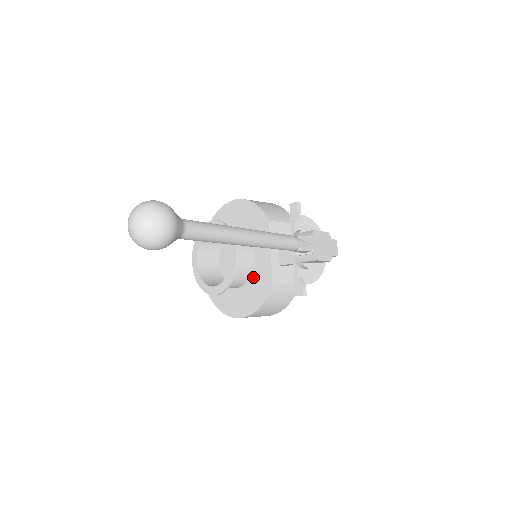
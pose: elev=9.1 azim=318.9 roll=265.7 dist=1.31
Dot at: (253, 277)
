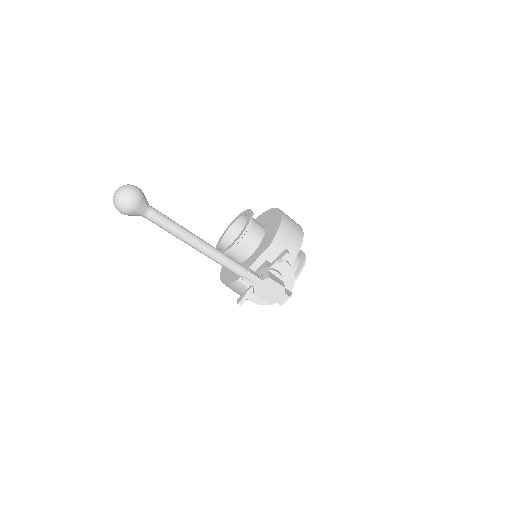
Dot at: occluded
